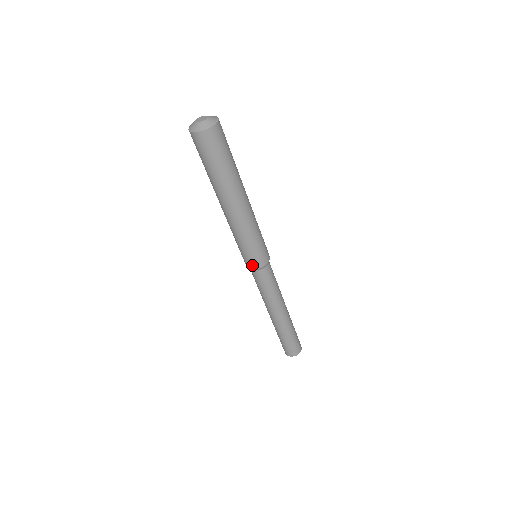
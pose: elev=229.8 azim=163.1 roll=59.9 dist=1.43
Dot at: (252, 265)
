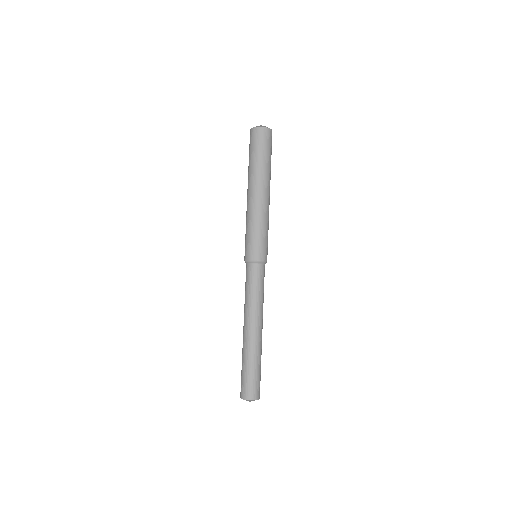
Dot at: (248, 255)
